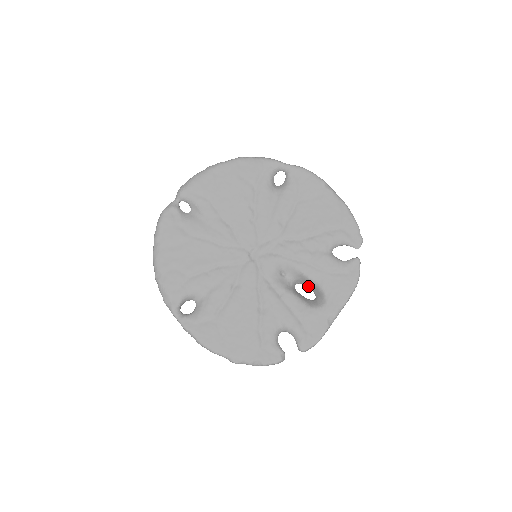
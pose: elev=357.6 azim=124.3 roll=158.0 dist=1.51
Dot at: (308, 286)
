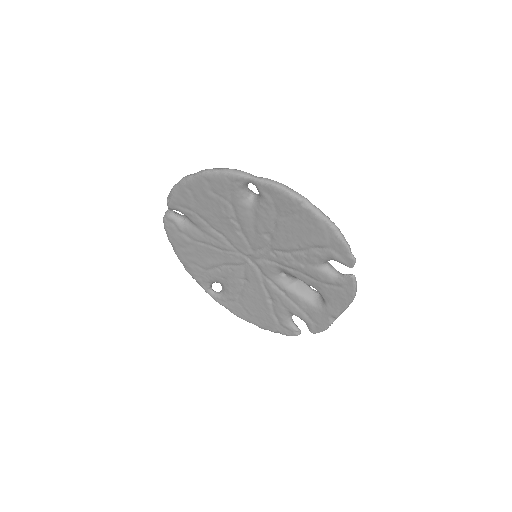
Dot at: occluded
